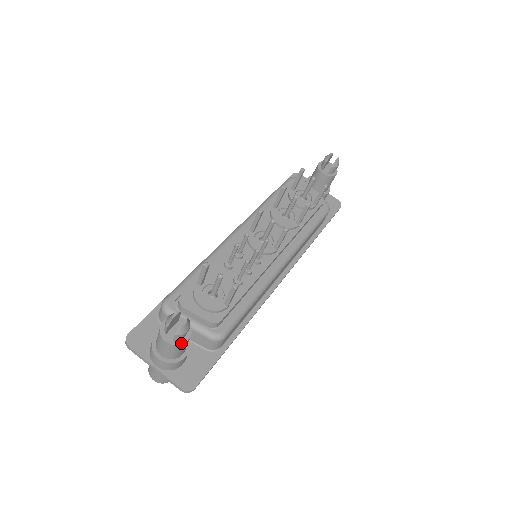
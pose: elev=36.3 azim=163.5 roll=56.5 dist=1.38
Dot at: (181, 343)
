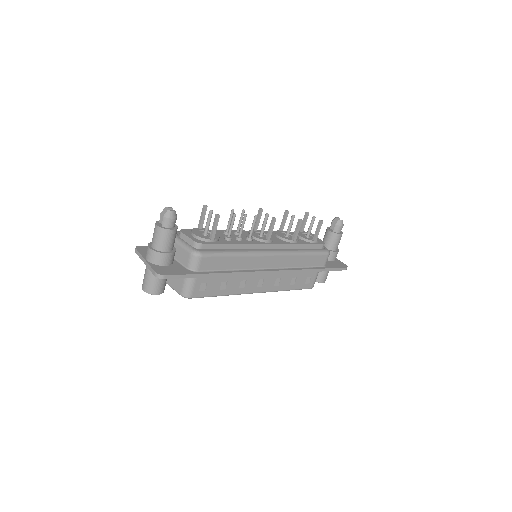
Dot at: (166, 228)
